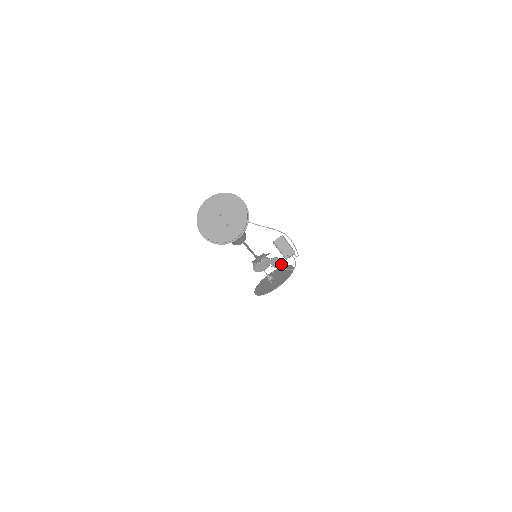
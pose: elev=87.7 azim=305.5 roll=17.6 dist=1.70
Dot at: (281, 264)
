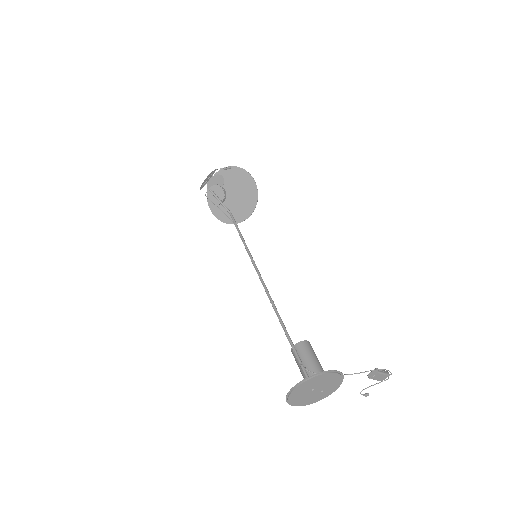
Dot at: (229, 167)
